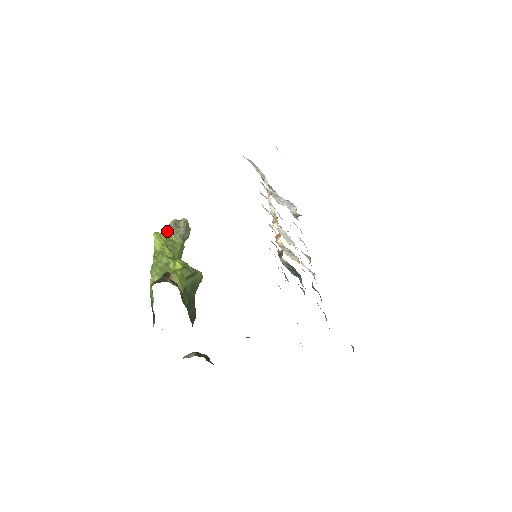
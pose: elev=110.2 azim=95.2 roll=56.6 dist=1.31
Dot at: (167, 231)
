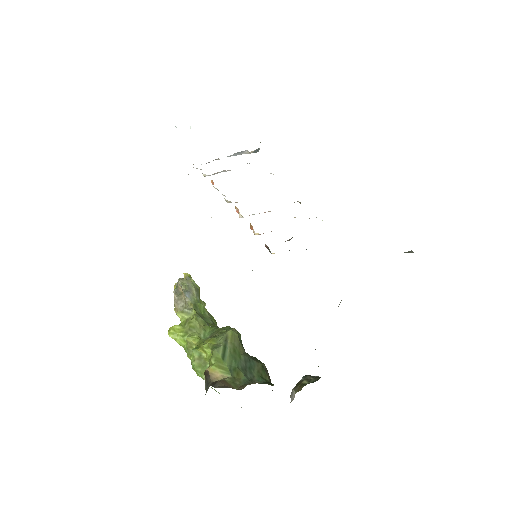
Dot at: (178, 309)
